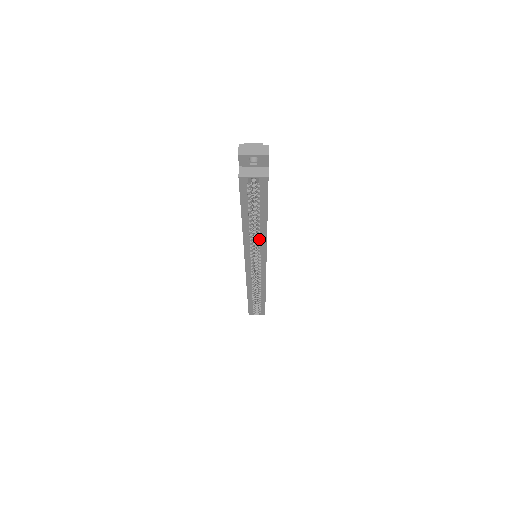
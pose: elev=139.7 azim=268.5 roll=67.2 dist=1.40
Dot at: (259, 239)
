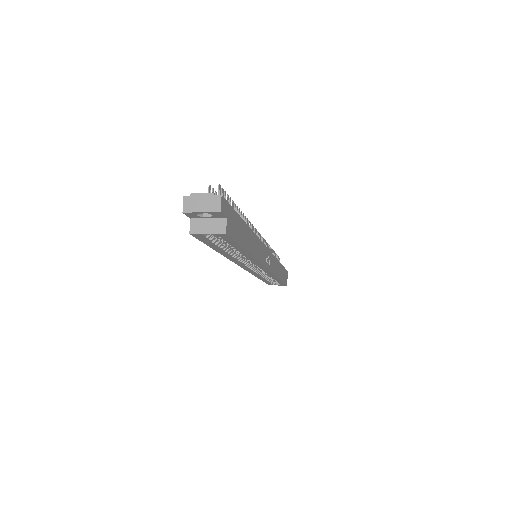
Dot at: (247, 258)
